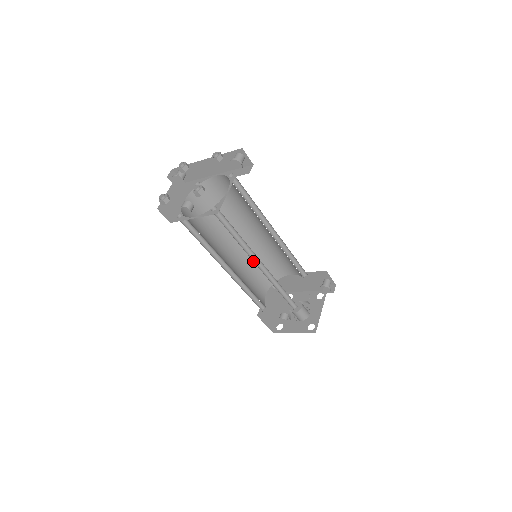
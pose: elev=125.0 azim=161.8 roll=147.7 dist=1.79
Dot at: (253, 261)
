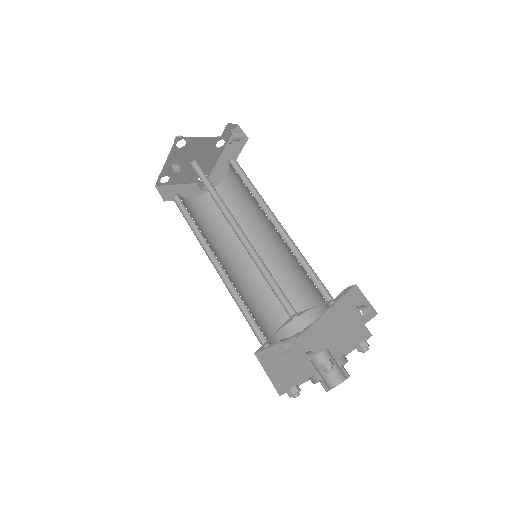
Dot at: (231, 226)
